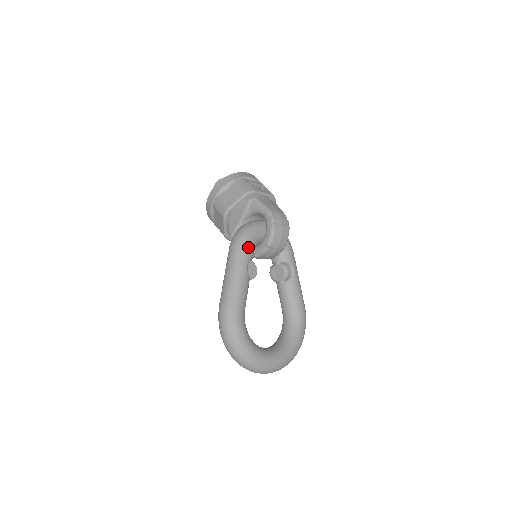
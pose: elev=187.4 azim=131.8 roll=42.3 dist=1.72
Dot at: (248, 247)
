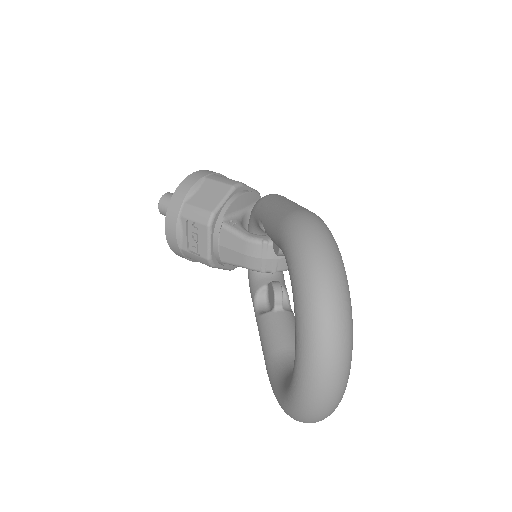
Dot at: occluded
